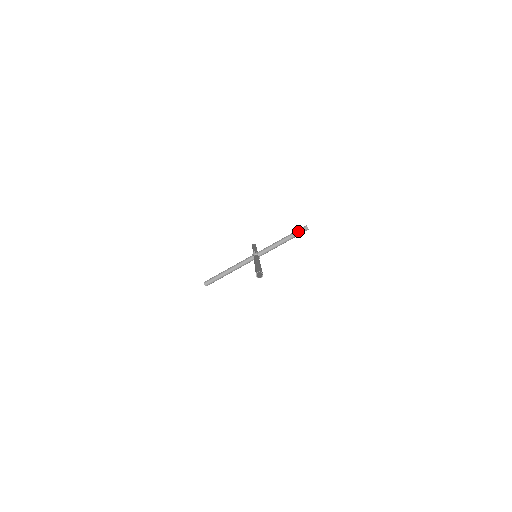
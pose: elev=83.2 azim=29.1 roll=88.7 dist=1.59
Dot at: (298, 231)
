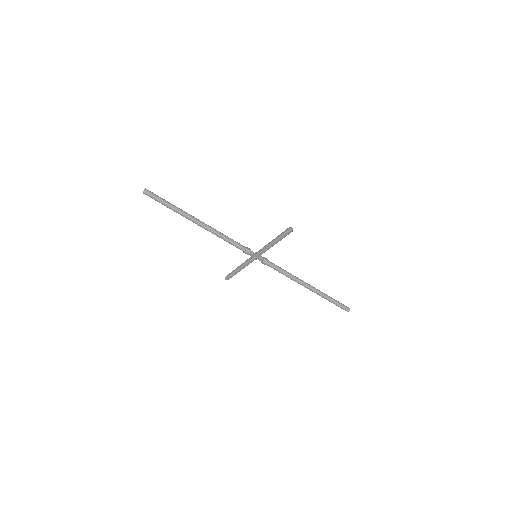
Dot at: (283, 232)
